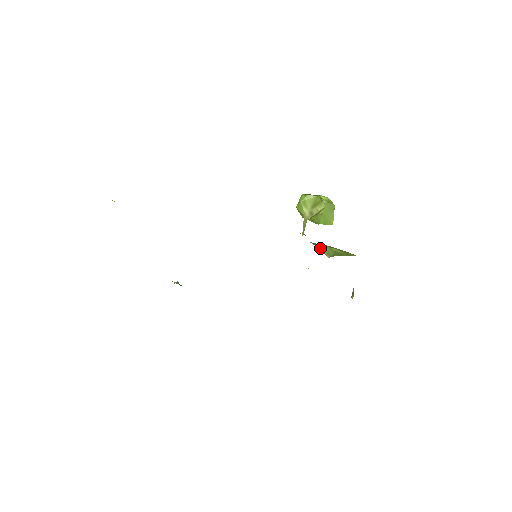
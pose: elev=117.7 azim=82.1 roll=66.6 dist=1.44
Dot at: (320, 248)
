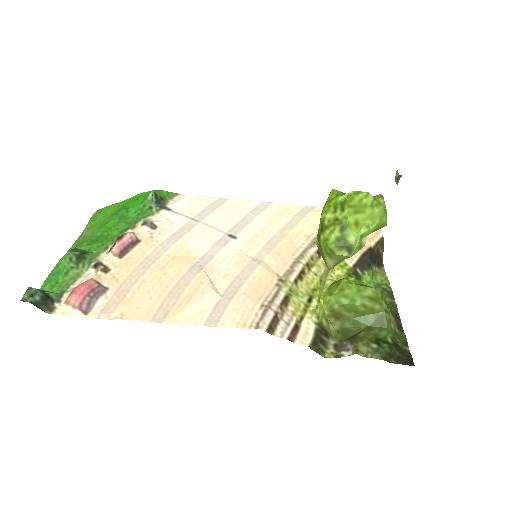
Dot at: (337, 315)
